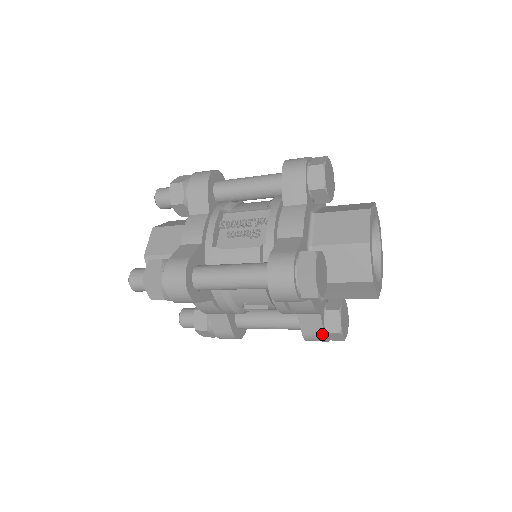
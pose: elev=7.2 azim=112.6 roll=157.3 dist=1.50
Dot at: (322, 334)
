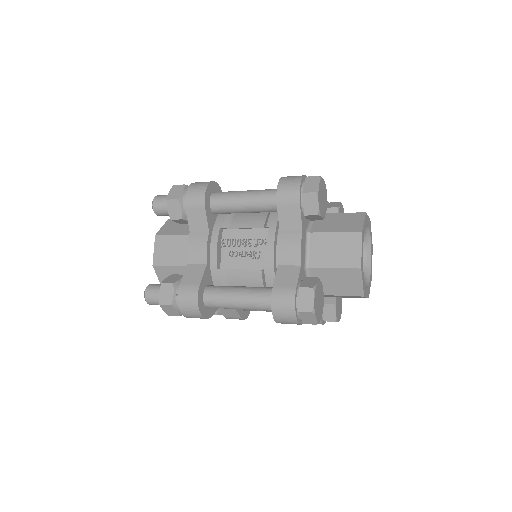
Dot at: (320, 322)
